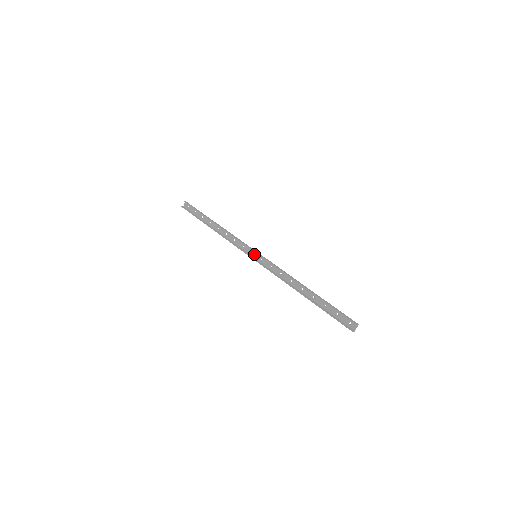
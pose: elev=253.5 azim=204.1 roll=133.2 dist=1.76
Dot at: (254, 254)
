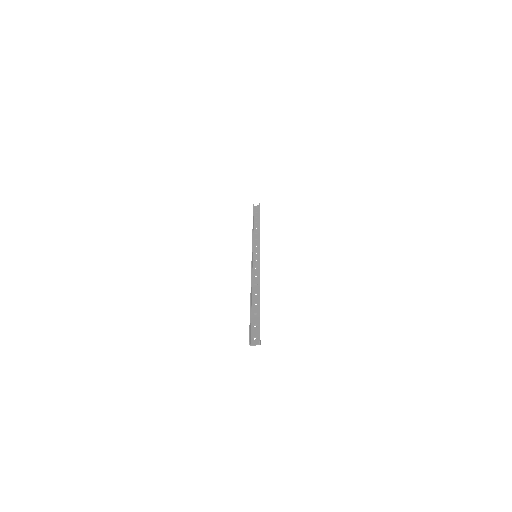
Dot at: (256, 254)
